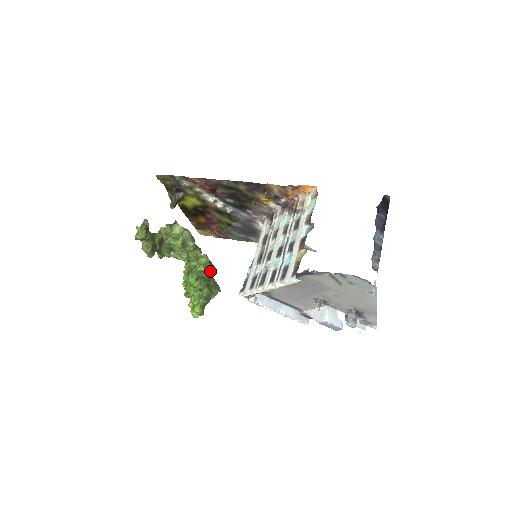
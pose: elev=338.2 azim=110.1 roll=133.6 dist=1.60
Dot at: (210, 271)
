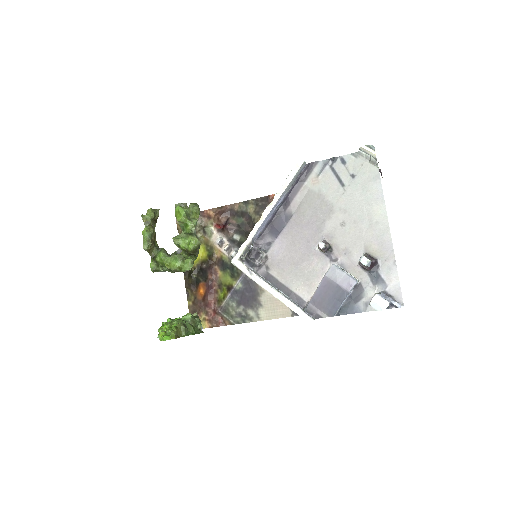
Dot at: occluded
